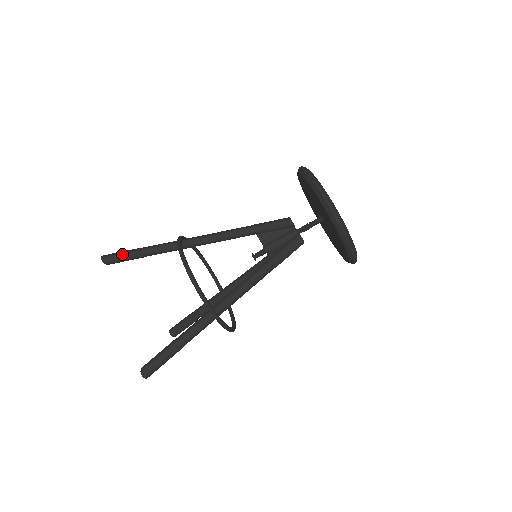
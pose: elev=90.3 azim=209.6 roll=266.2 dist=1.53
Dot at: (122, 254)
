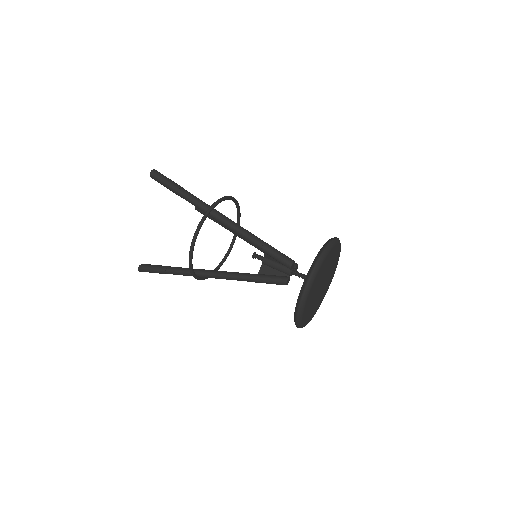
Dot at: (165, 184)
